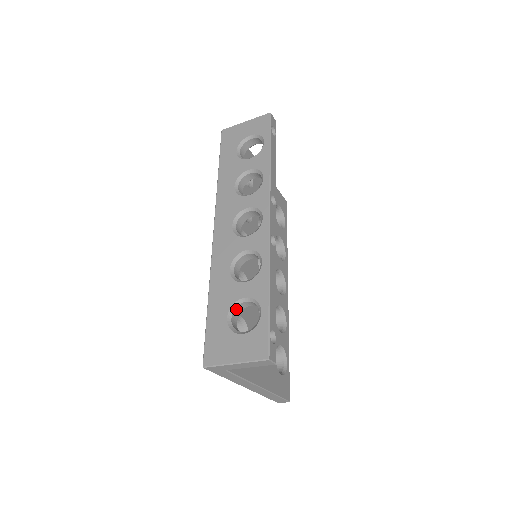
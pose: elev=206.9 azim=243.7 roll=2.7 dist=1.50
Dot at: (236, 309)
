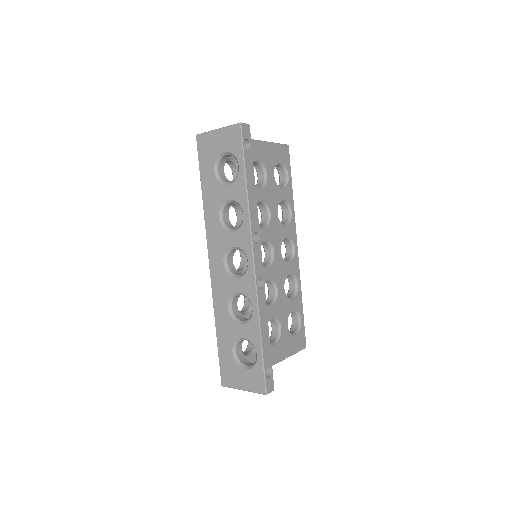
Dot at: (239, 343)
